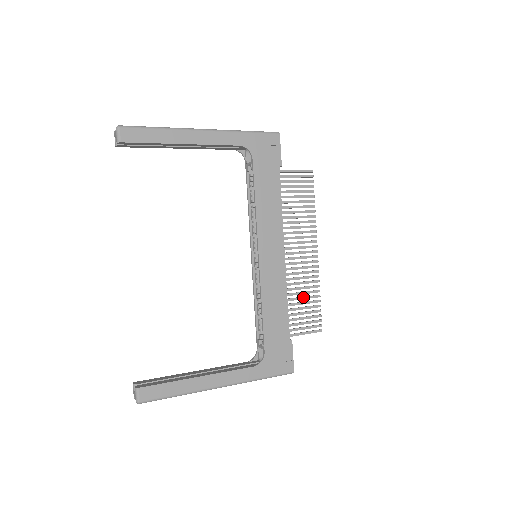
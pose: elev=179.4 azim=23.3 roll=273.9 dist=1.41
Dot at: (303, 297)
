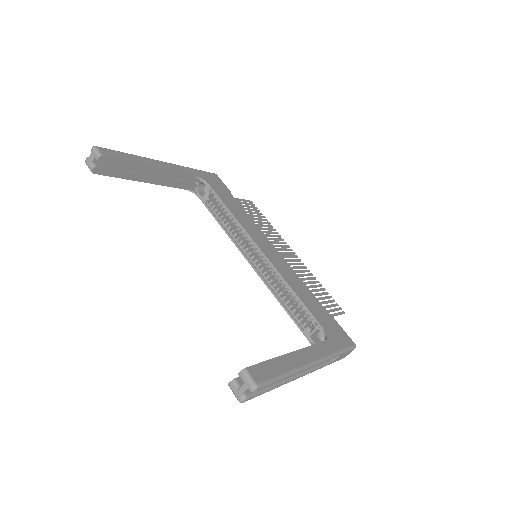
Dot at: (312, 286)
